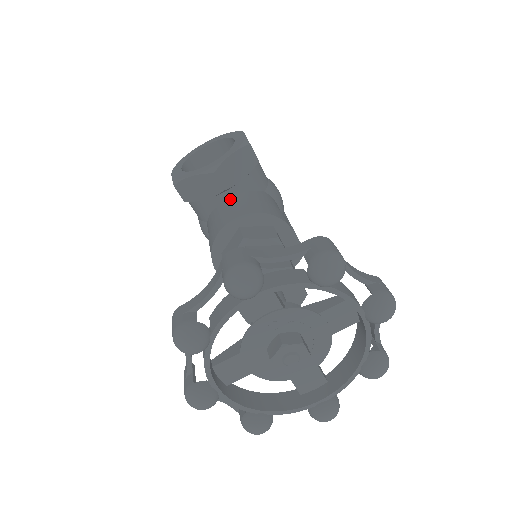
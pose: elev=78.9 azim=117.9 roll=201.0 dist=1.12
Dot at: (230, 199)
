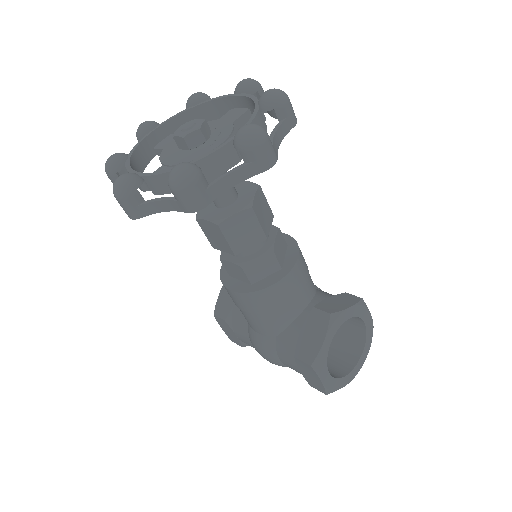
Dot at: occluded
